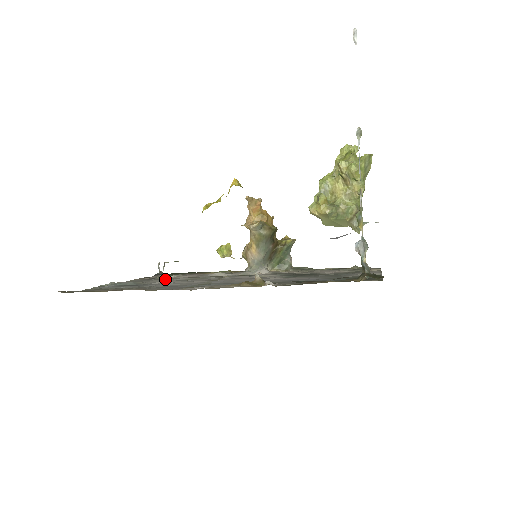
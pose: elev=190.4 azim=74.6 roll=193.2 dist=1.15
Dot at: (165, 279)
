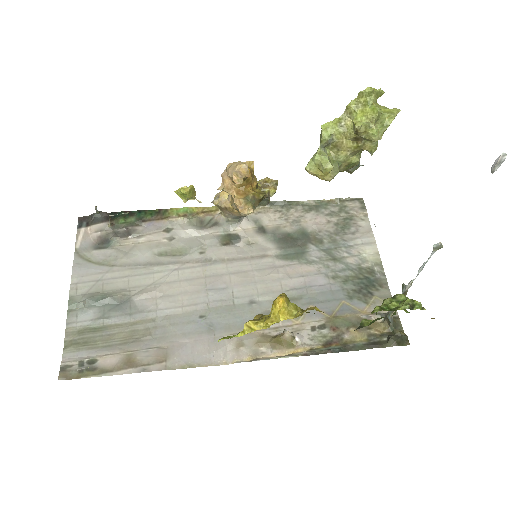
Dot at: (127, 250)
